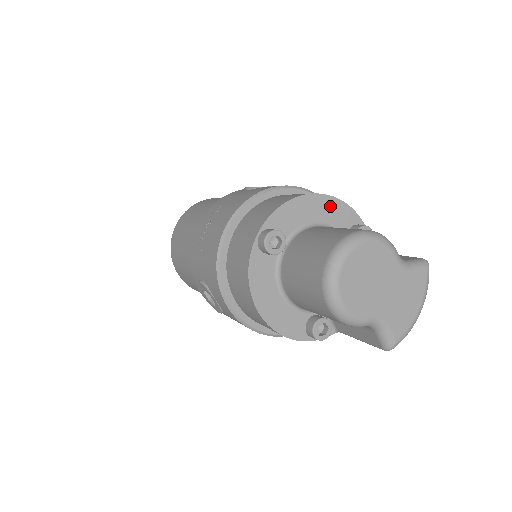
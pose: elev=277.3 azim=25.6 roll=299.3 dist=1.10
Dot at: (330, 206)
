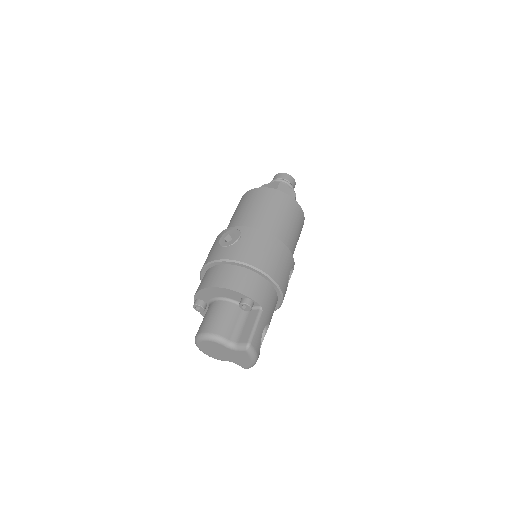
Dot at: (223, 291)
